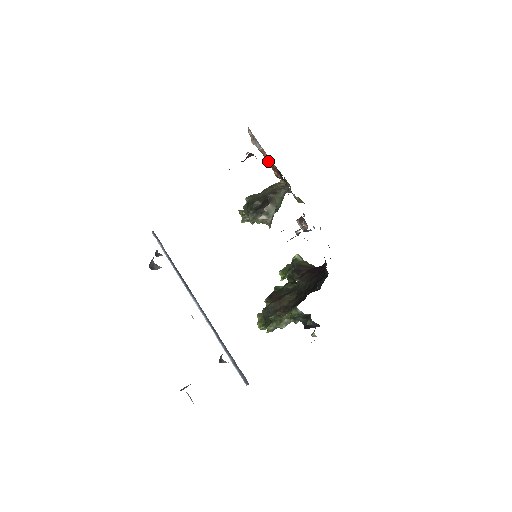
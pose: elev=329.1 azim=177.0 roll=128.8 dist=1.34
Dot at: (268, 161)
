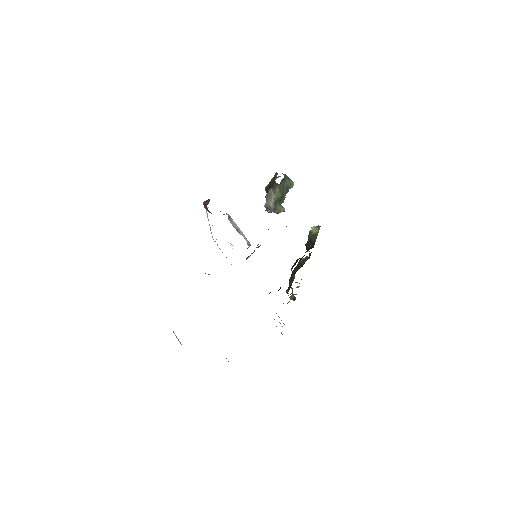
Dot at: occluded
